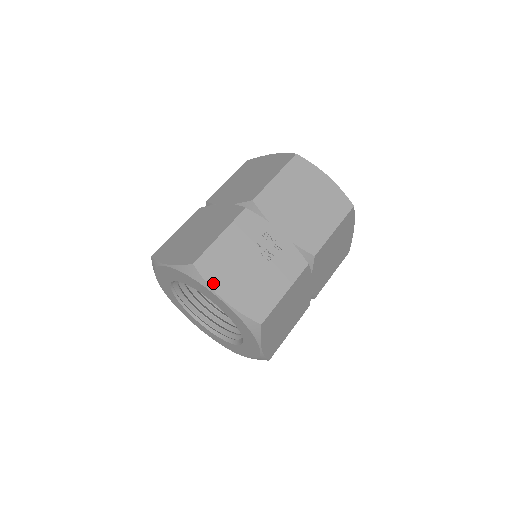
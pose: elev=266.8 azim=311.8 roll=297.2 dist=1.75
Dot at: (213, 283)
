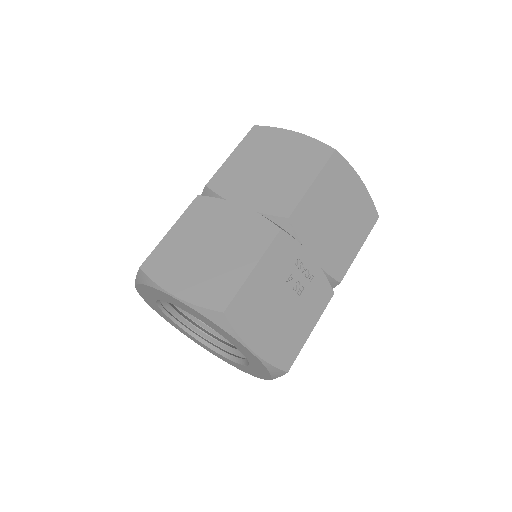
Dot at: (244, 333)
